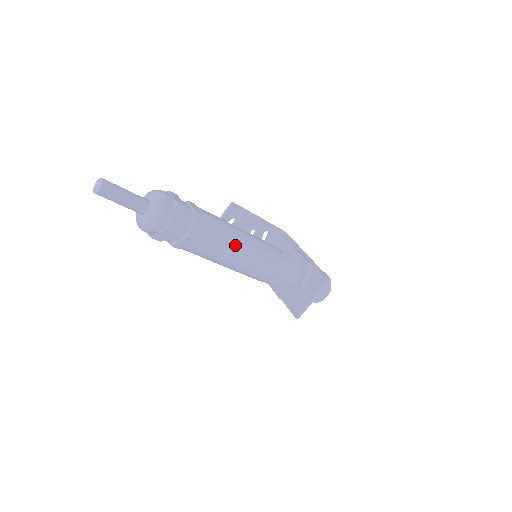
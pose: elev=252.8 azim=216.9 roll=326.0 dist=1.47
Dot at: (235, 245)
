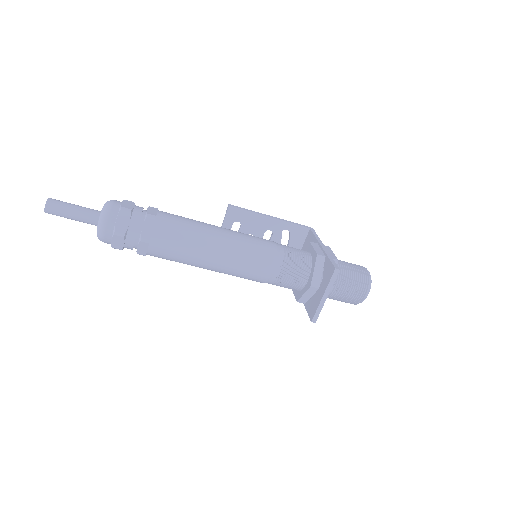
Dot at: (203, 243)
